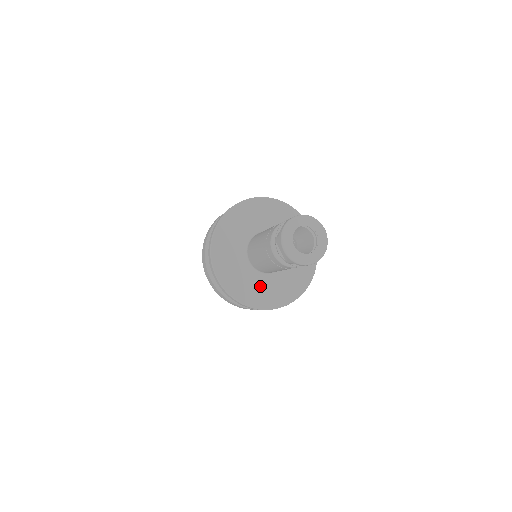
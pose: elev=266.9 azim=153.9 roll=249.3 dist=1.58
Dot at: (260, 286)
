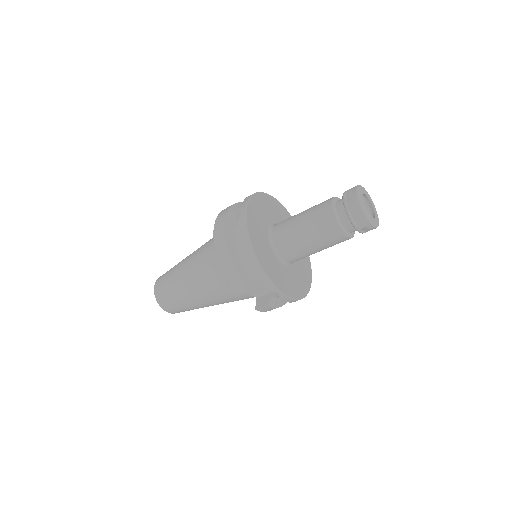
Dot at: (268, 253)
